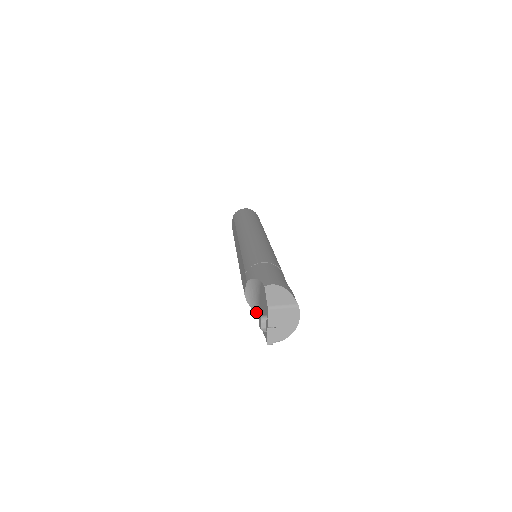
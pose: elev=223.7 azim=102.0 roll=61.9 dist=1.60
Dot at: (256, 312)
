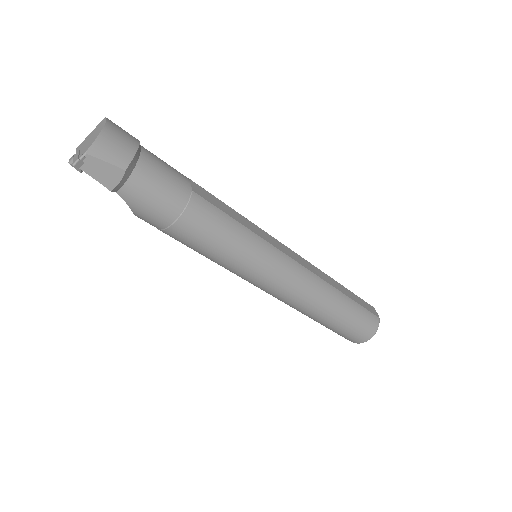
Dot at: (124, 199)
